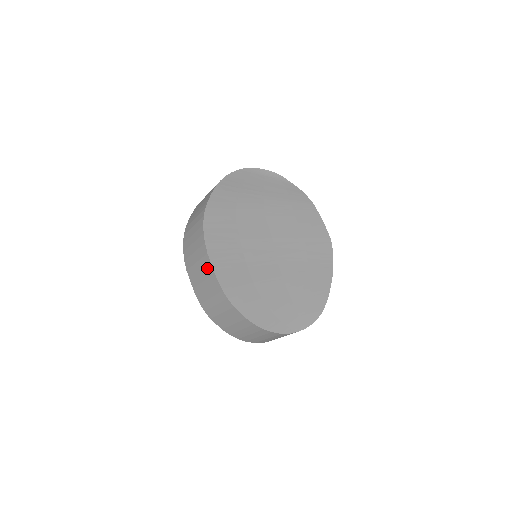
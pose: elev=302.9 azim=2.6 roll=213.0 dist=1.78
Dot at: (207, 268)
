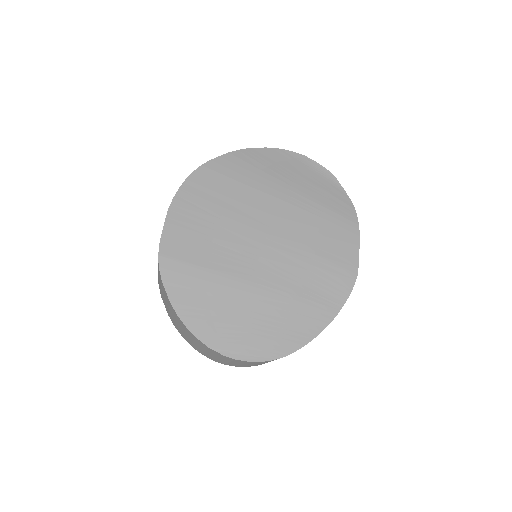
Dot at: occluded
